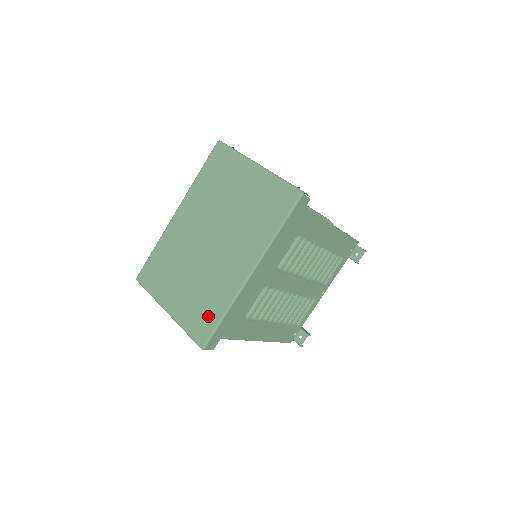
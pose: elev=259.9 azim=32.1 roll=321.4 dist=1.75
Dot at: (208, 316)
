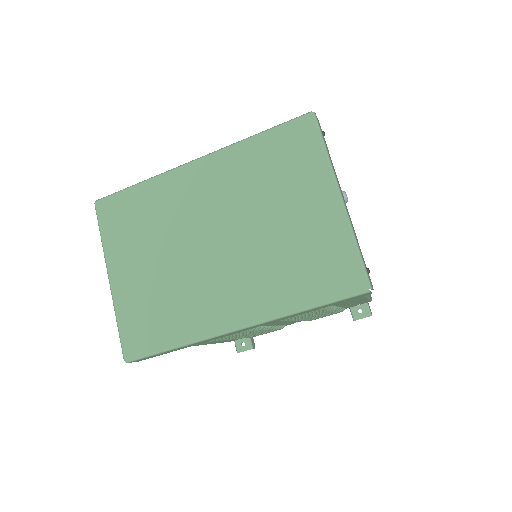
Dot at: (155, 331)
